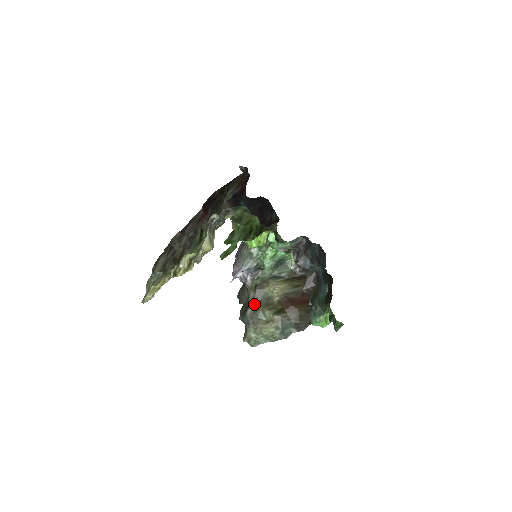
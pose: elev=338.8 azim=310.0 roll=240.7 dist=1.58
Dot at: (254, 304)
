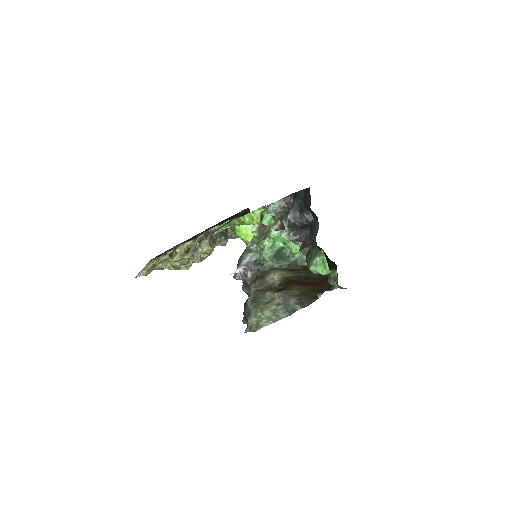
Dot at: (254, 292)
